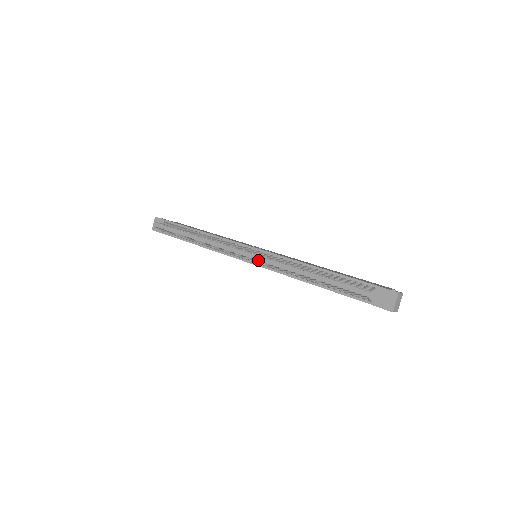
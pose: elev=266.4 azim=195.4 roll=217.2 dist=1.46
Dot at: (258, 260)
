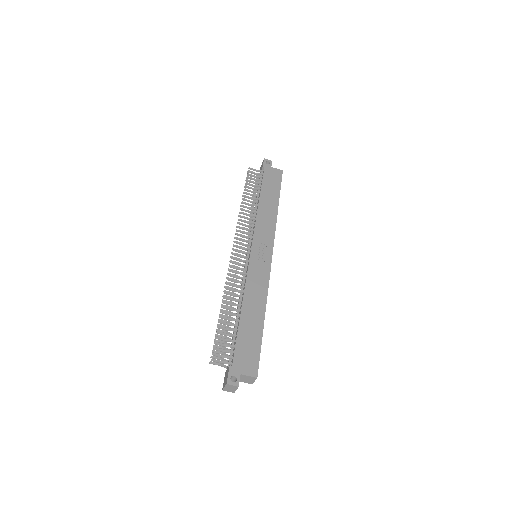
Dot at: (247, 262)
